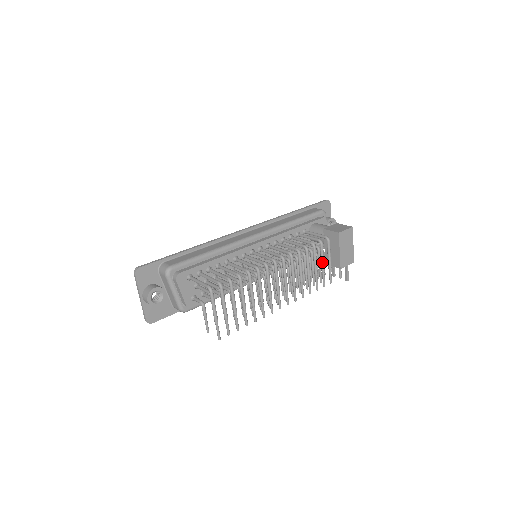
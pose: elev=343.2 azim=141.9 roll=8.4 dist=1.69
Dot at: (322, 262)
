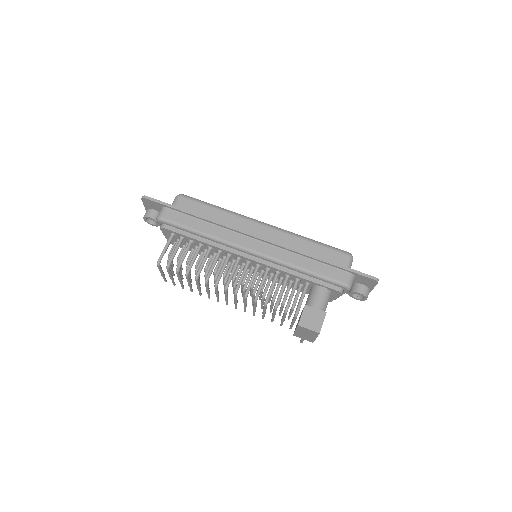
Dot at: (282, 318)
